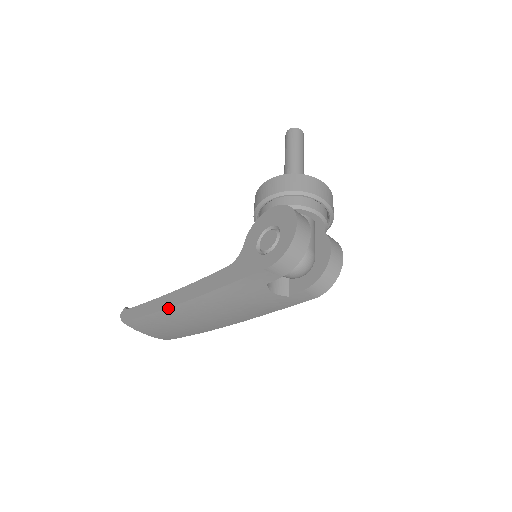
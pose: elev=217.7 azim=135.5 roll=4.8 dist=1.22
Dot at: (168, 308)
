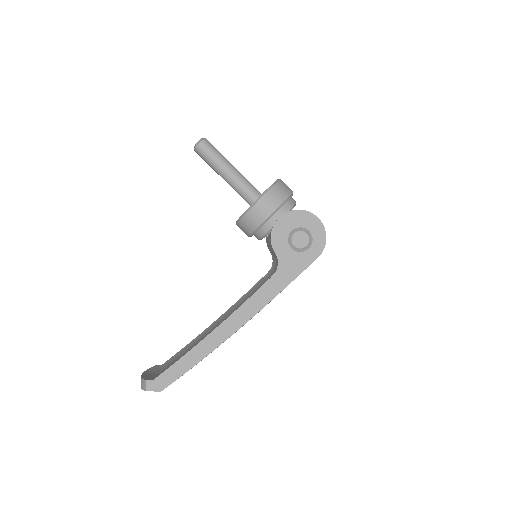
Dot at: occluded
